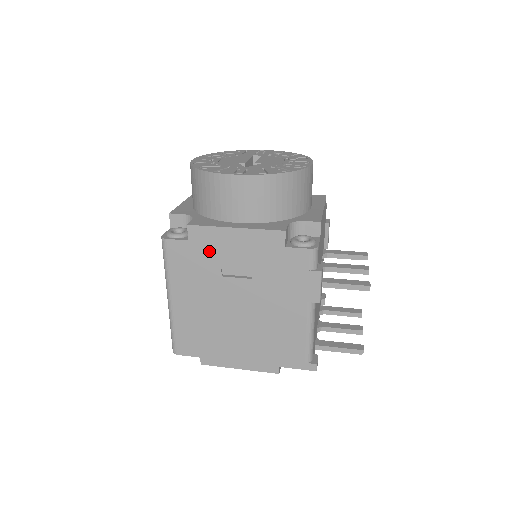
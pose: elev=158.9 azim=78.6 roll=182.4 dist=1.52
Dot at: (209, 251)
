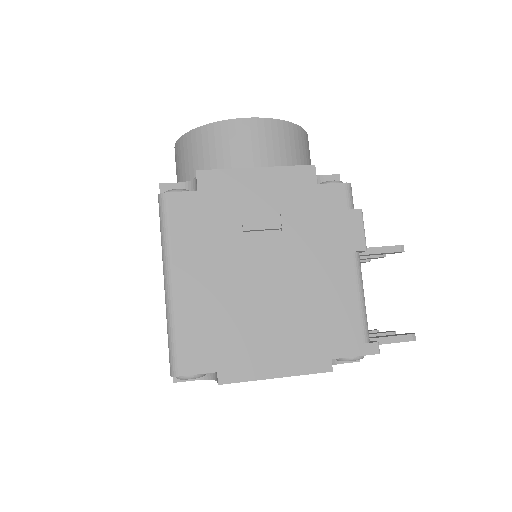
Dot at: (225, 201)
